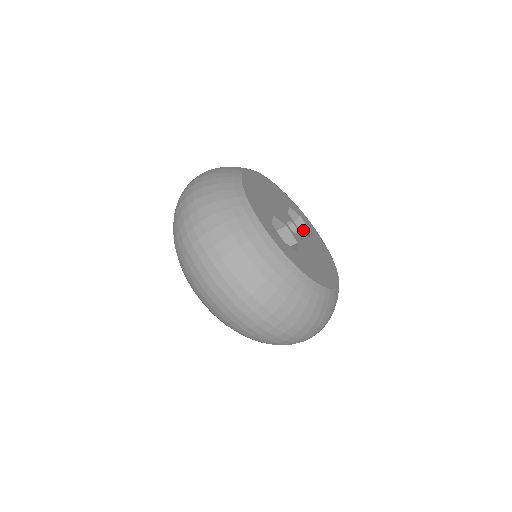
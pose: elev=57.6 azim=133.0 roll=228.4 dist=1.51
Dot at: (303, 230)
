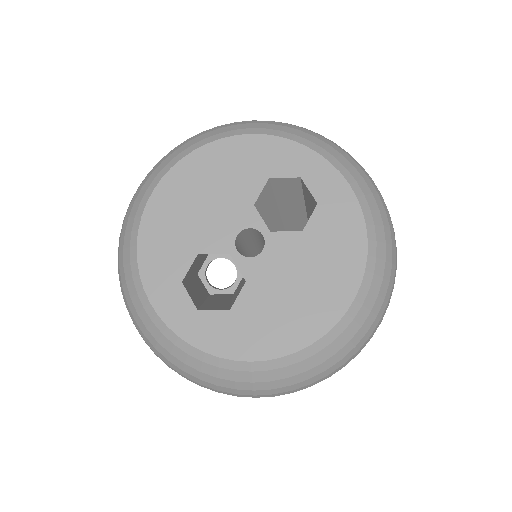
Dot at: (312, 200)
